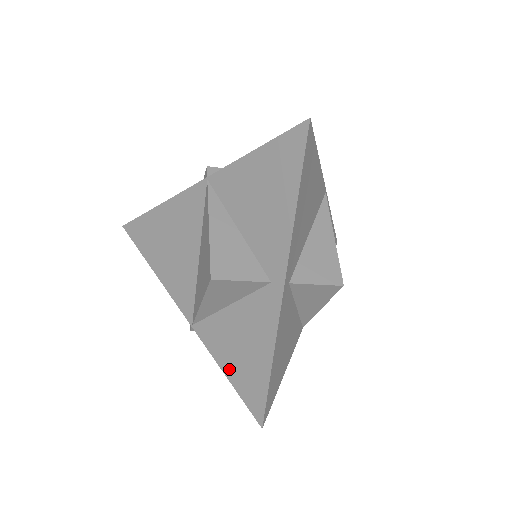
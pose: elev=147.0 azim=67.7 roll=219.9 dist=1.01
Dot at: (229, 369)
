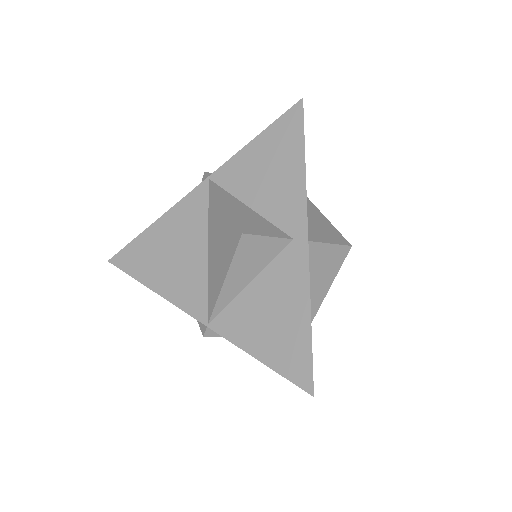
Dot at: (261, 350)
